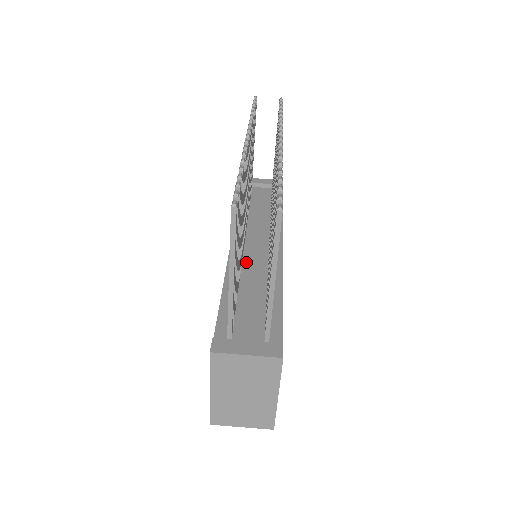
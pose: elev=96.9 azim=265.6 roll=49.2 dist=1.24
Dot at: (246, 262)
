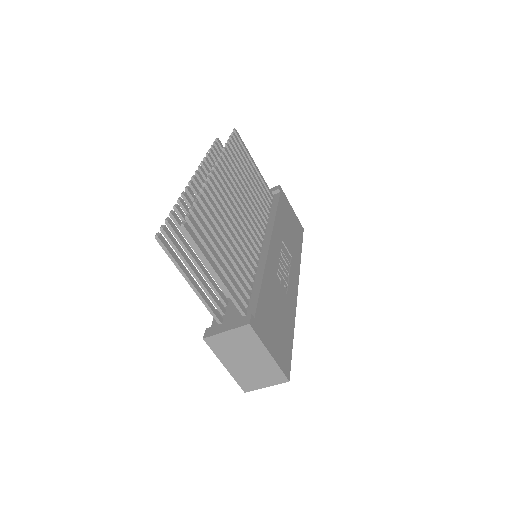
Dot at: occluded
